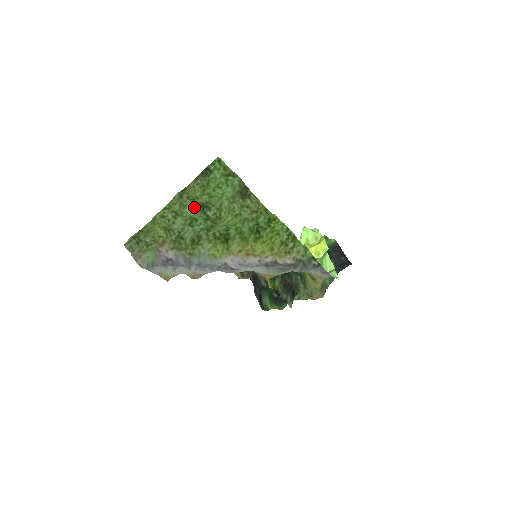
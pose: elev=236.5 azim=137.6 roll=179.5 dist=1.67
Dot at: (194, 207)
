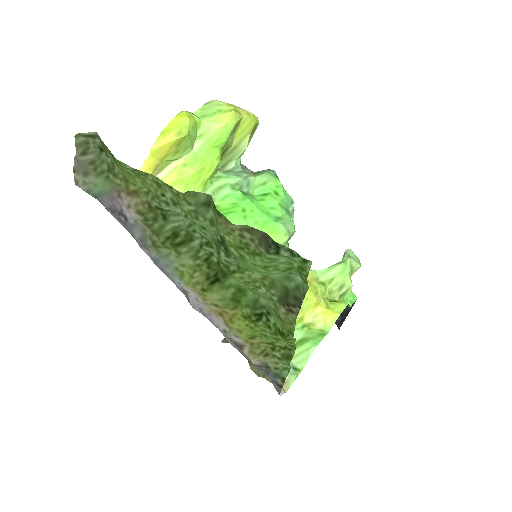
Dot at: occluded
